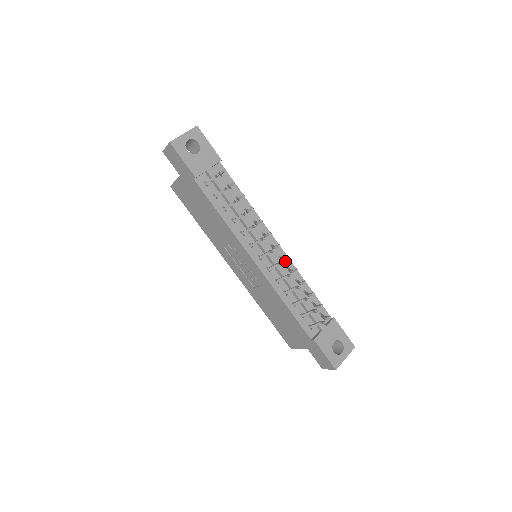
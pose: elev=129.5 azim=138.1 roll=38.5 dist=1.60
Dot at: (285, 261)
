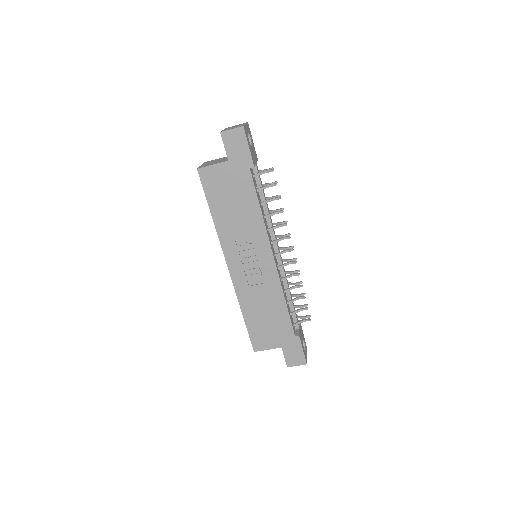
Dot at: occluded
